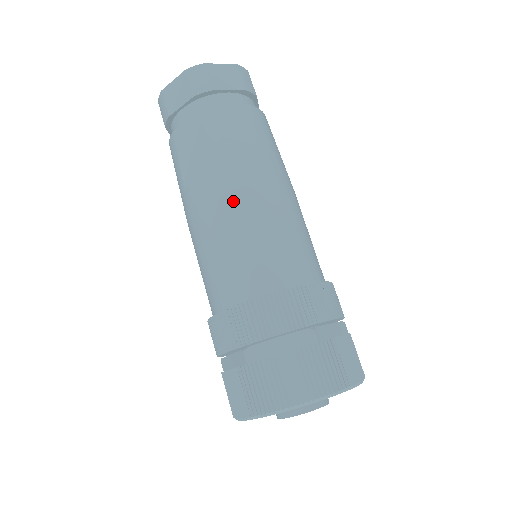
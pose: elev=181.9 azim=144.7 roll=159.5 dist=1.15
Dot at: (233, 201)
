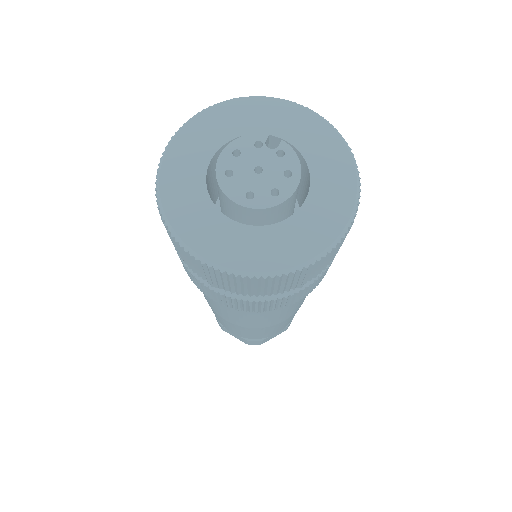
Dot at: occluded
